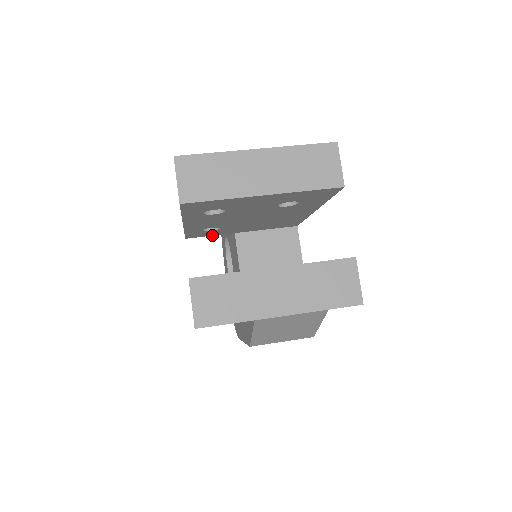
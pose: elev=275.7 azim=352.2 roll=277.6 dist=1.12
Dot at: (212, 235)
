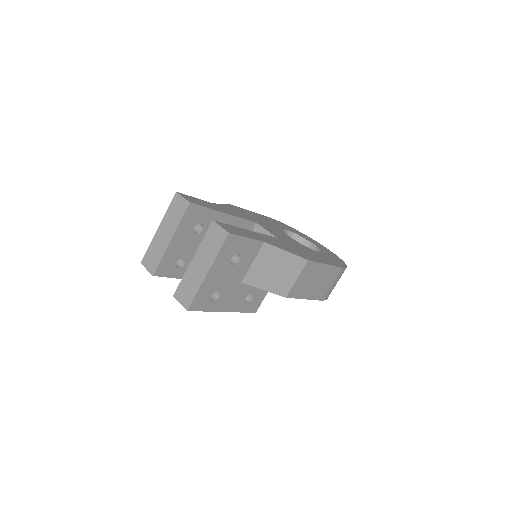
Dot at: occluded
